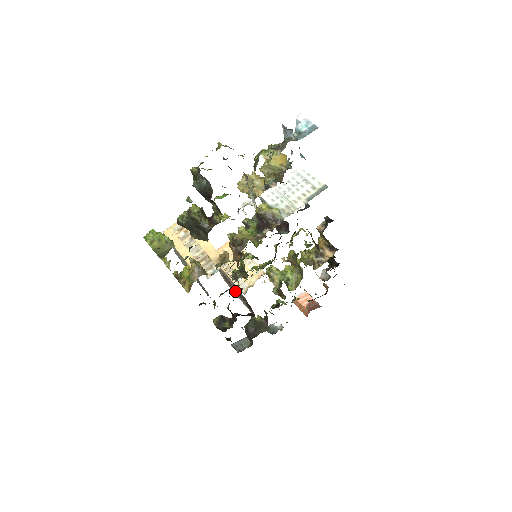
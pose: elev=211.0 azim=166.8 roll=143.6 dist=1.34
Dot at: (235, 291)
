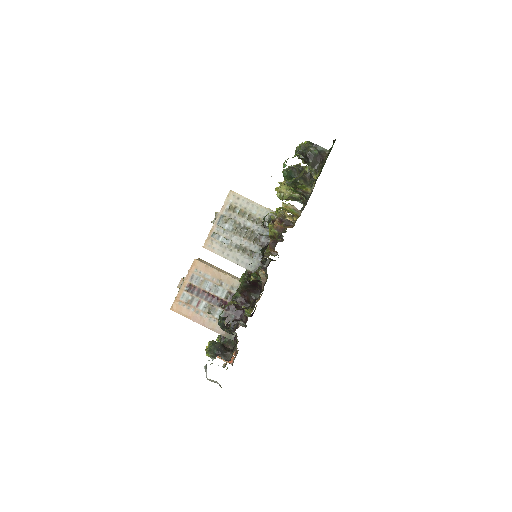
Dot at: (206, 305)
